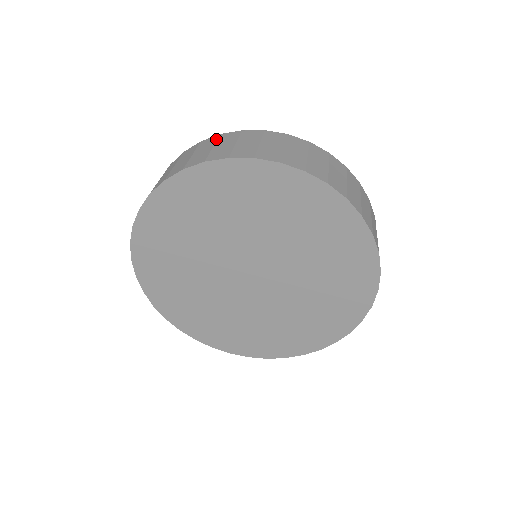
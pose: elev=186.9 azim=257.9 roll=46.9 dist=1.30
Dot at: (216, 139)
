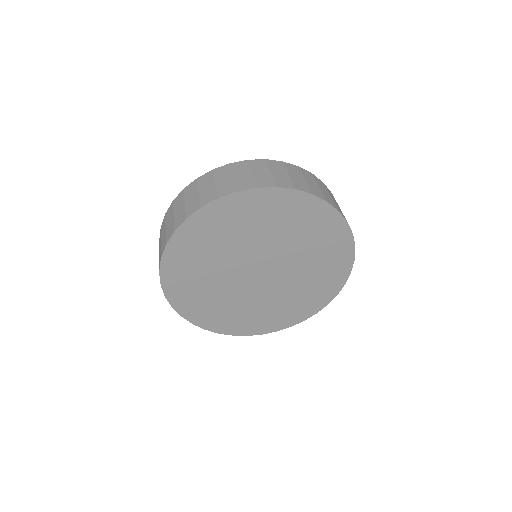
Dot at: (301, 171)
